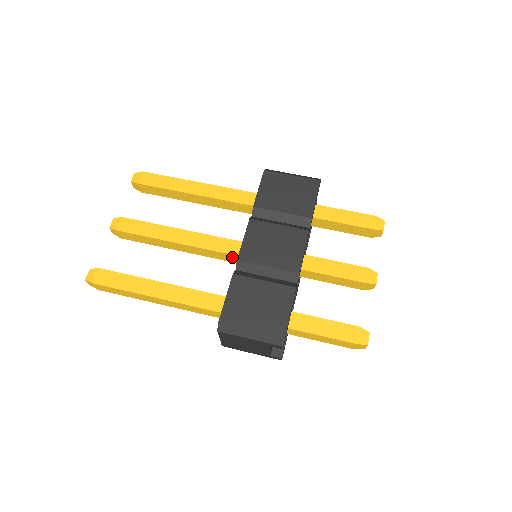
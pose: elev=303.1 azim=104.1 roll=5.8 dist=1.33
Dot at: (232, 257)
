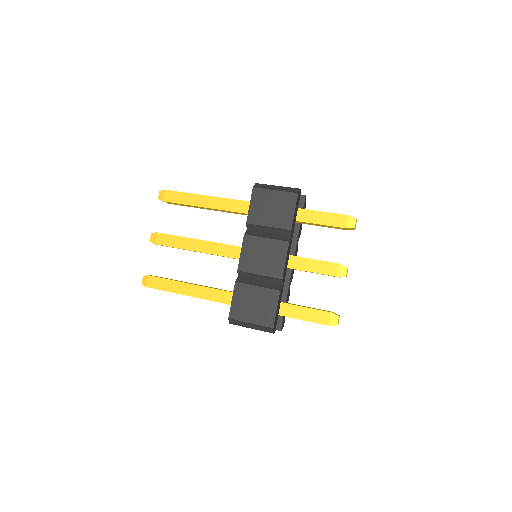
Dot at: occluded
